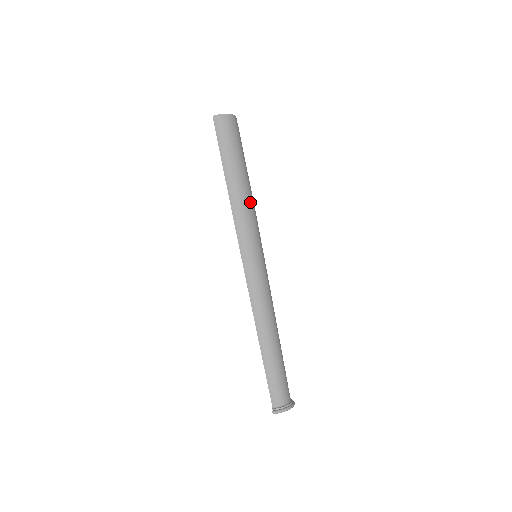
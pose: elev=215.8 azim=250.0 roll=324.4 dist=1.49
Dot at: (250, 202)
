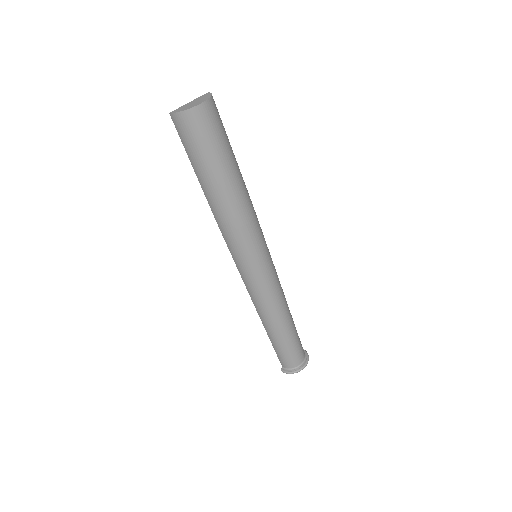
Dot at: (235, 212)
